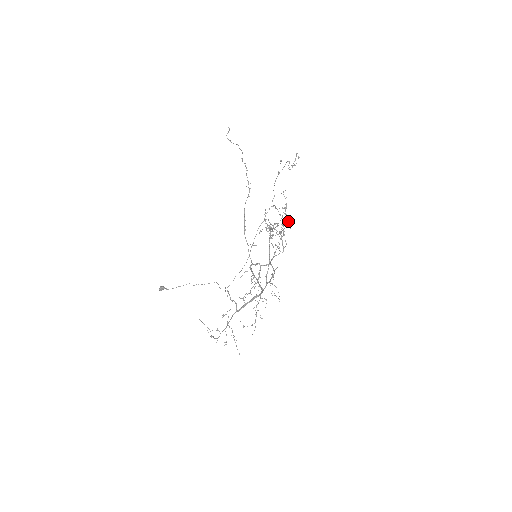
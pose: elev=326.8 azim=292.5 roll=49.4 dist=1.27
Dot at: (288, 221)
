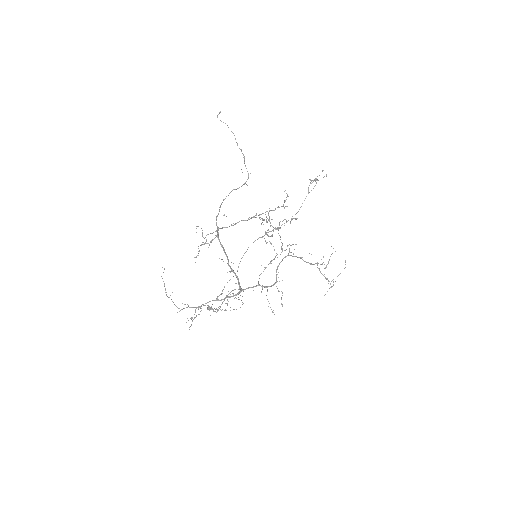
Dot at: (285, 219)
